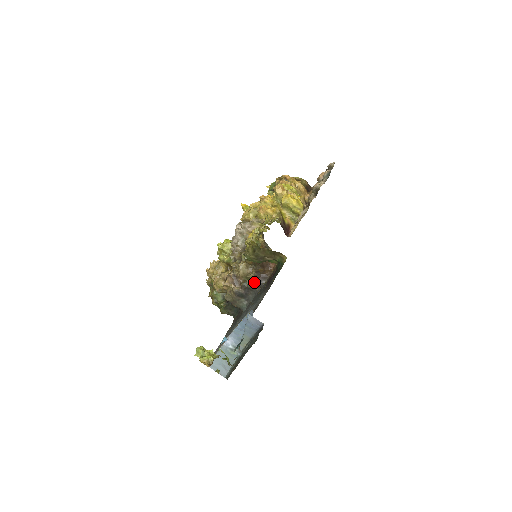
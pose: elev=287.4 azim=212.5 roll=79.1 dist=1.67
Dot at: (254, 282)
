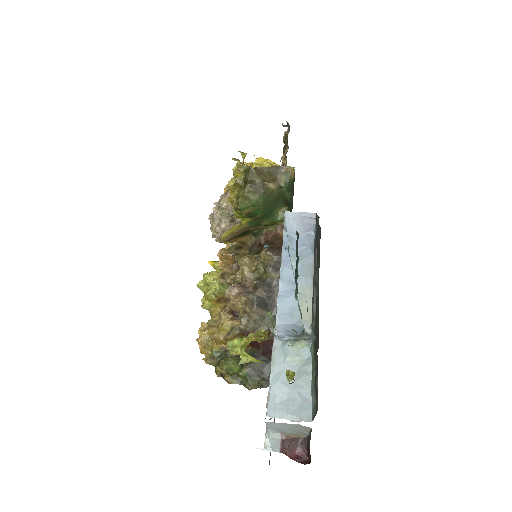
Dot at: (271, 265)
